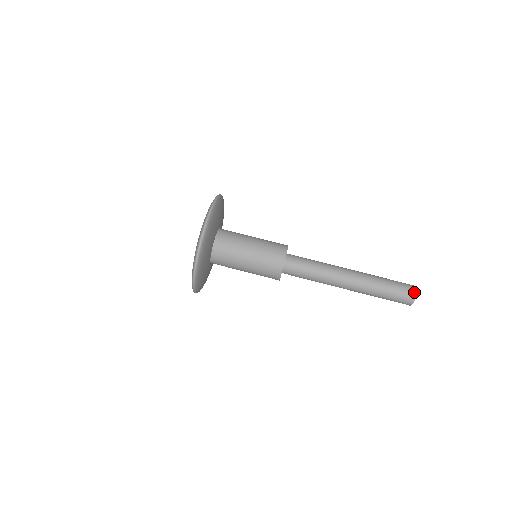
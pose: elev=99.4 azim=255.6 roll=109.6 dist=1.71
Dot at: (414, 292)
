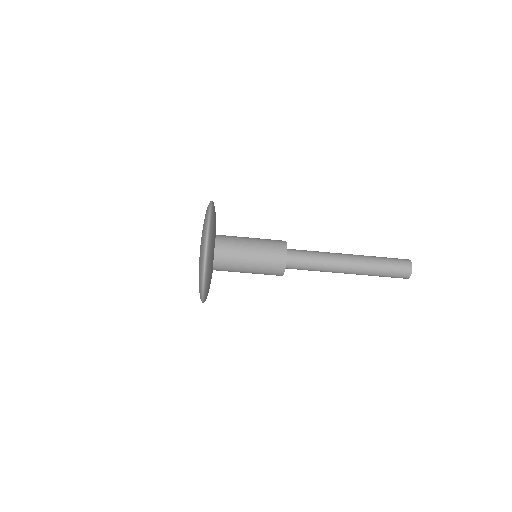
Dot at: (410, 271)
